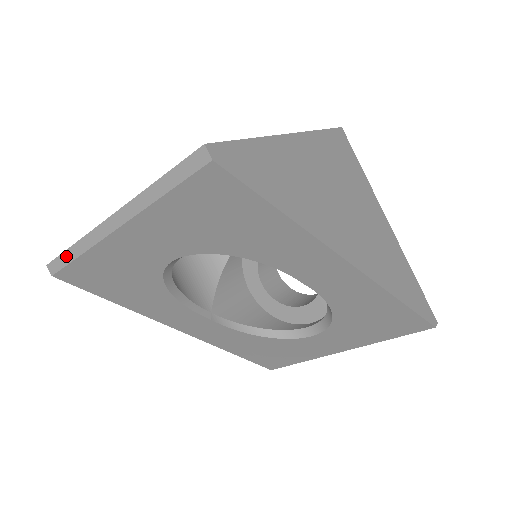
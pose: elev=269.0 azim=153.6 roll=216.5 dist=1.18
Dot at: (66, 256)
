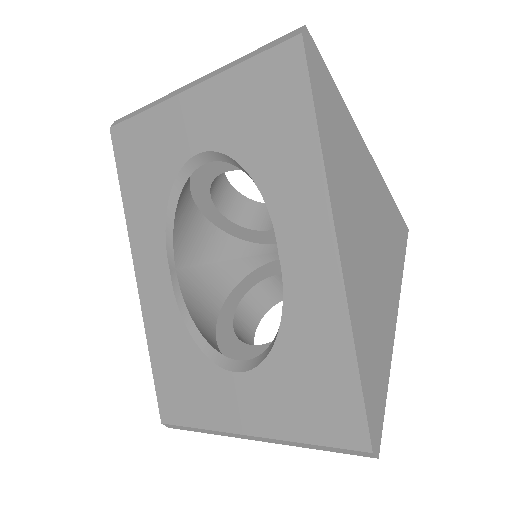
Dot at: (135, 112)
